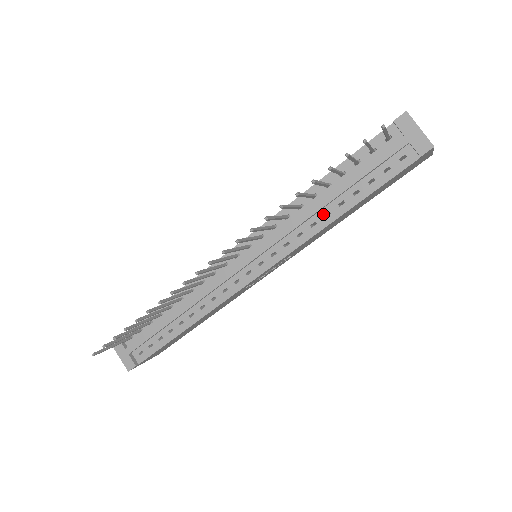
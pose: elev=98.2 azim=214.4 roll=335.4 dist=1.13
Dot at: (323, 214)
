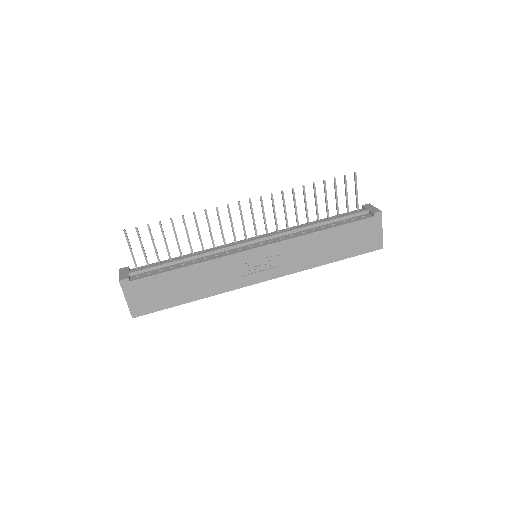
Dot at: (311, 230)
